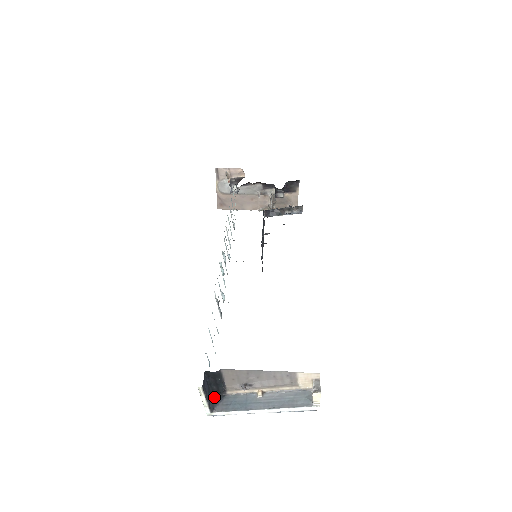
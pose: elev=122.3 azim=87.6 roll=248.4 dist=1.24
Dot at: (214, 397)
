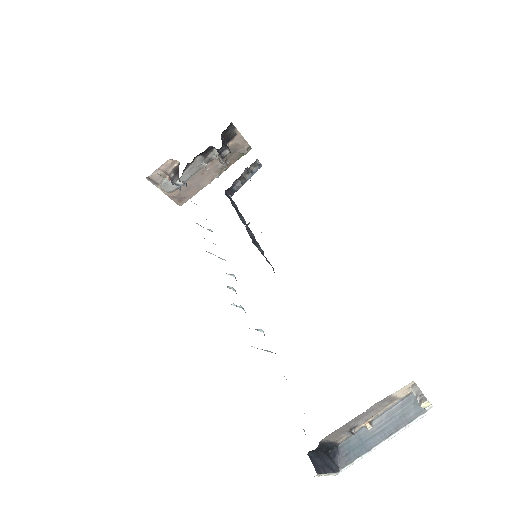
Dot at: (330, 453)
